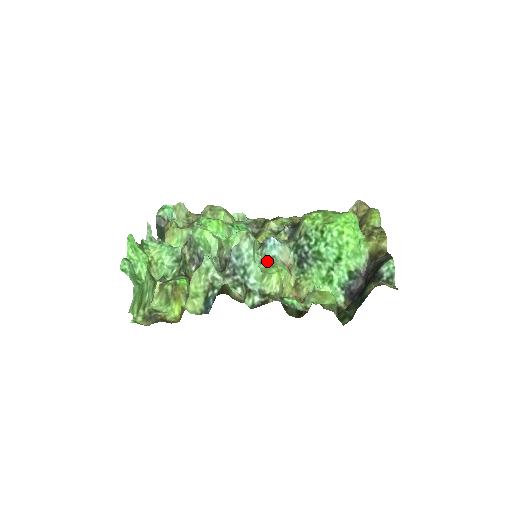
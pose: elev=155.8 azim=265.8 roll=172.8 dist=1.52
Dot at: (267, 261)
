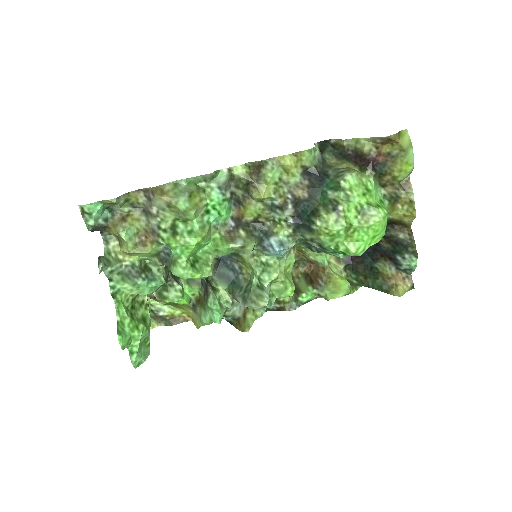
Dot at: (278, 281)
